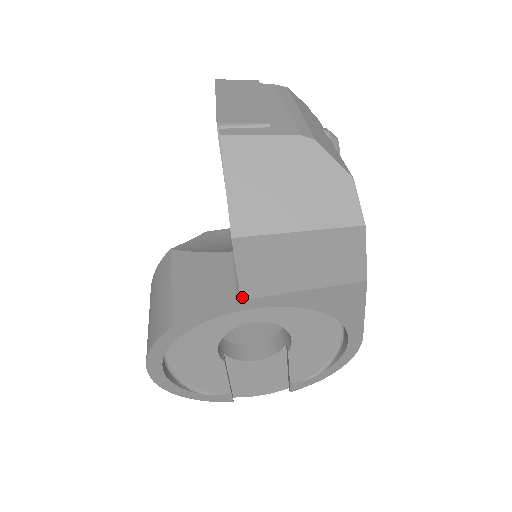
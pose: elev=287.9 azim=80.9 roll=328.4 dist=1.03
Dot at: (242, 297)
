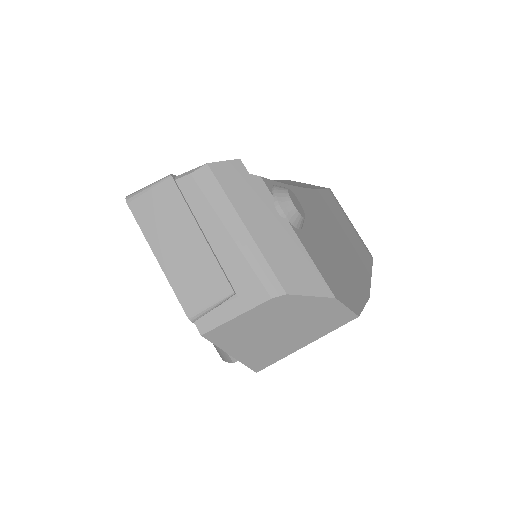
Dot at: occluded
